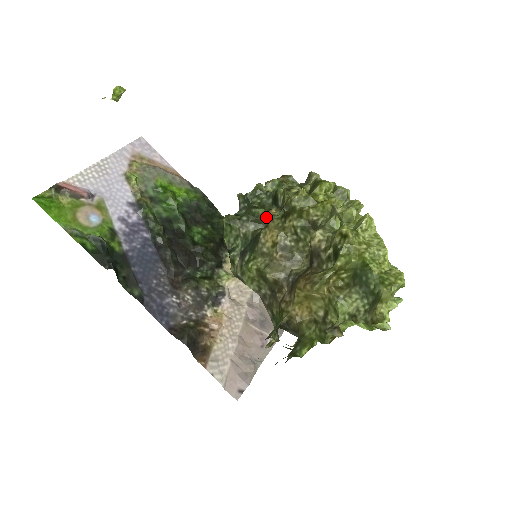
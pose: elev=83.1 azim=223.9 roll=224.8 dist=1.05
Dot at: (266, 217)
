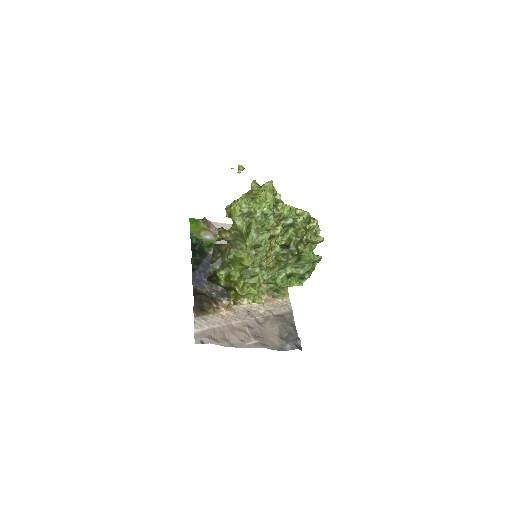
Dot at: occluded
